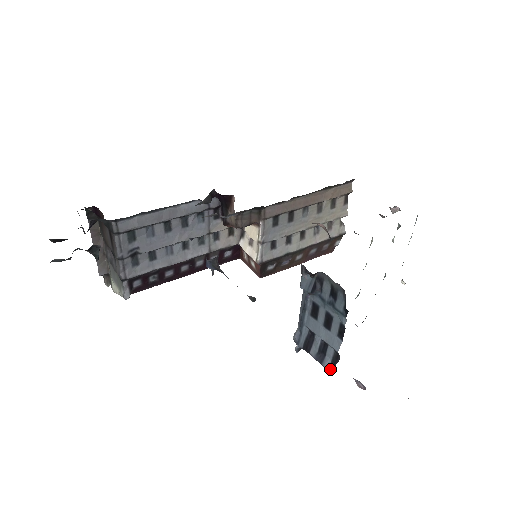
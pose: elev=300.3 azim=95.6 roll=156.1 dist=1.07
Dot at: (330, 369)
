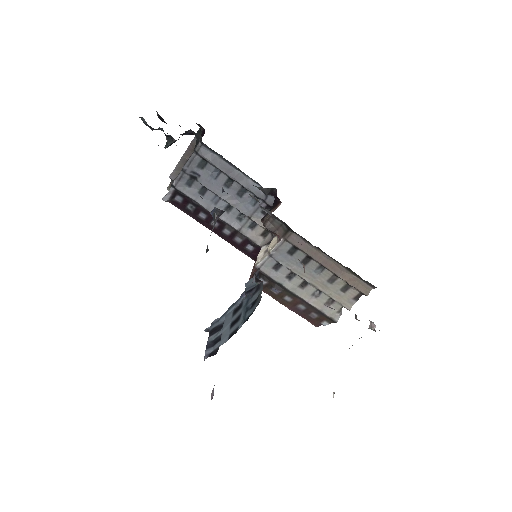
Dot at: (206, 357)
